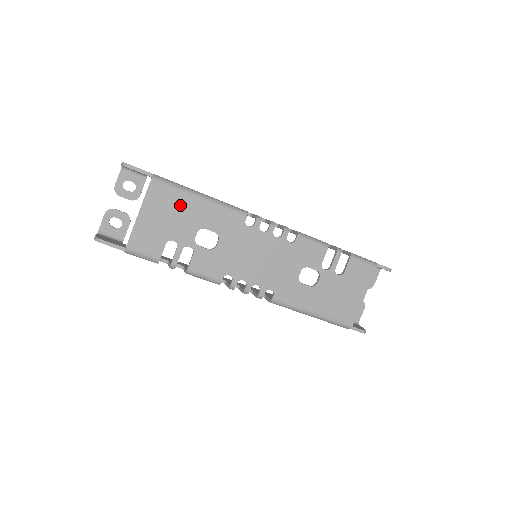
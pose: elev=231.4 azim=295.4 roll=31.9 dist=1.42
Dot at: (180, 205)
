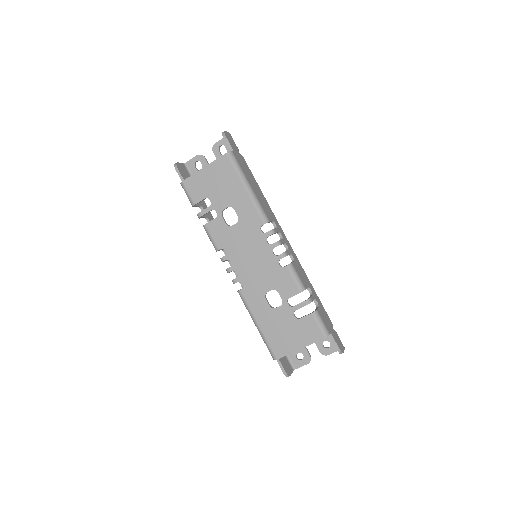
Dot at: (231, 182)
